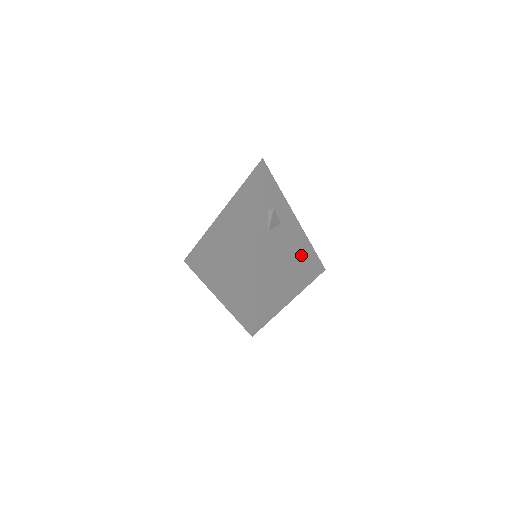
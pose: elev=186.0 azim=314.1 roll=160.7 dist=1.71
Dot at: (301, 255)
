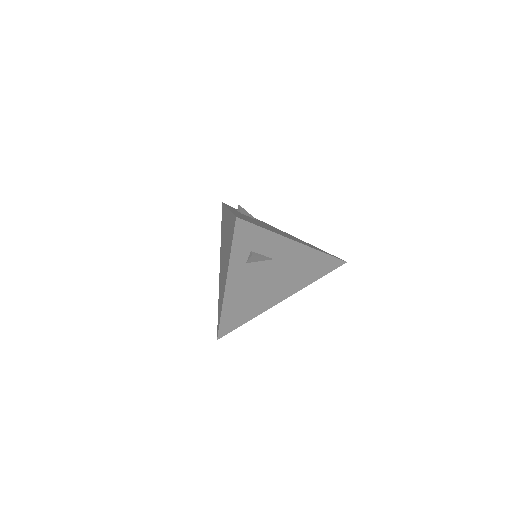
Dot at: occluded
